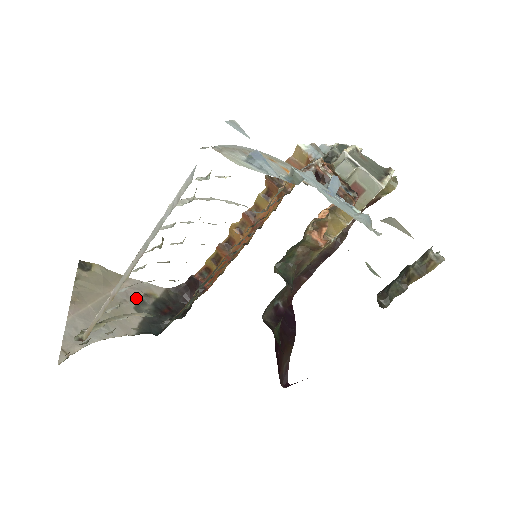
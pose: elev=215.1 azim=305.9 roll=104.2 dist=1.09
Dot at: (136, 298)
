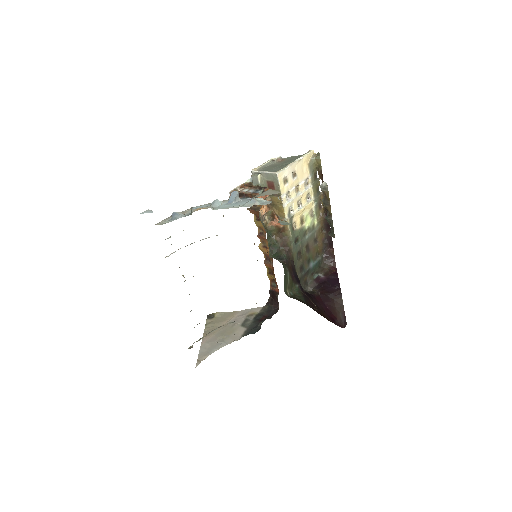
Dot at: (243, 320)
